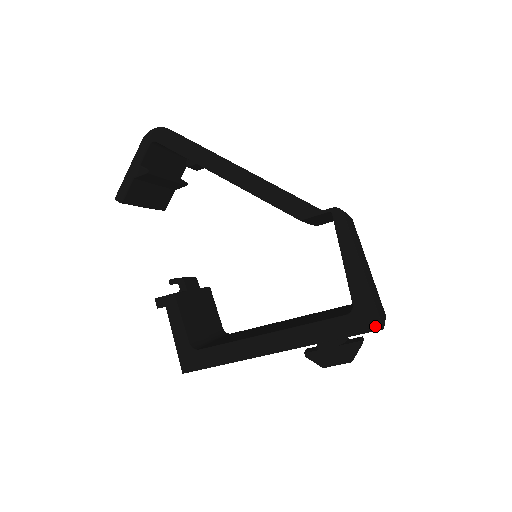
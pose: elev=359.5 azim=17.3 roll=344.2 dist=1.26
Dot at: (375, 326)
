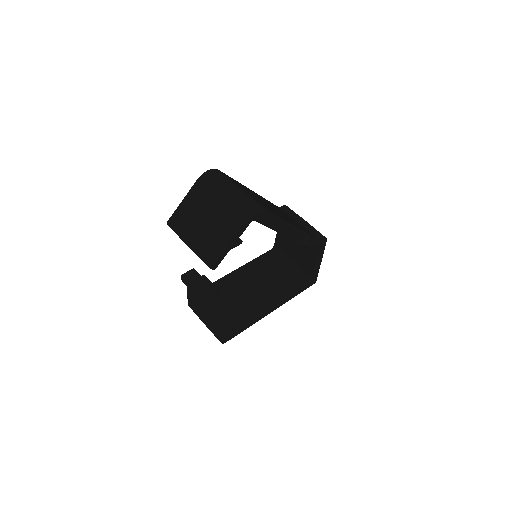
Dot at: (314, 283)
